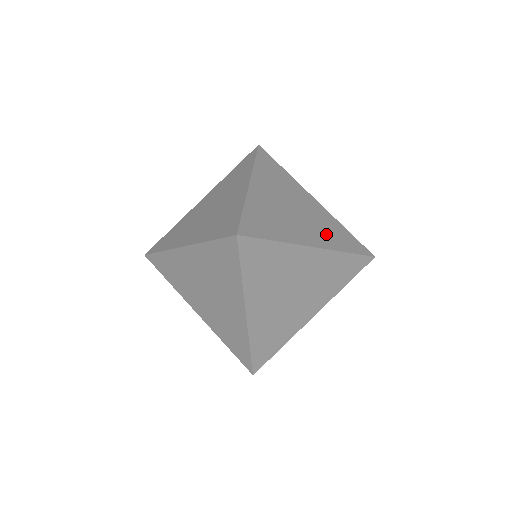
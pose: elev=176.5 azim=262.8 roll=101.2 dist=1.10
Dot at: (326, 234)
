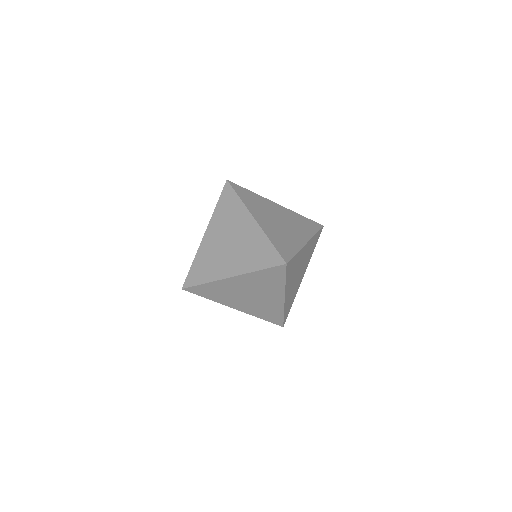
Dot at: (308, 259)
